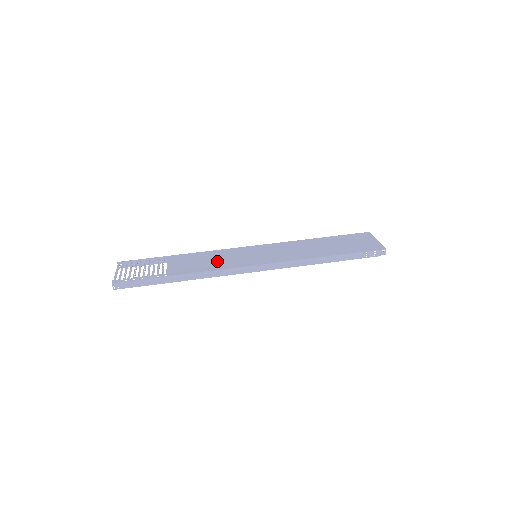
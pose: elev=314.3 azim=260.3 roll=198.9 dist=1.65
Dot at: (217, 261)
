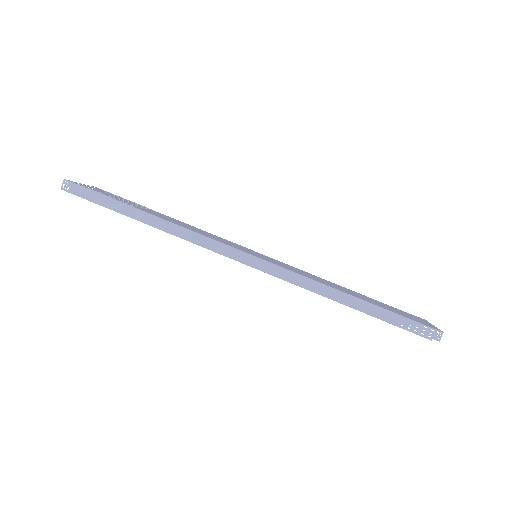
Dot at: (204, 233)
